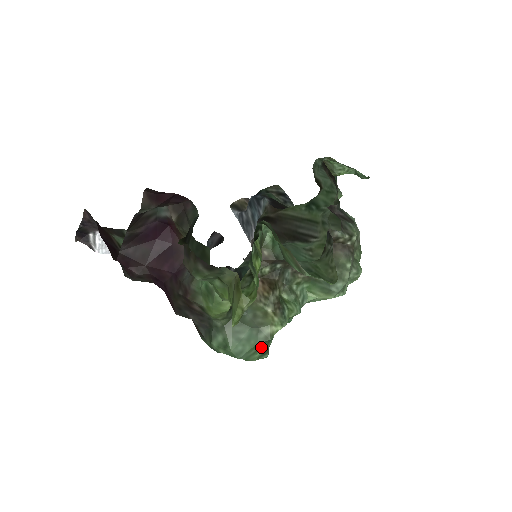
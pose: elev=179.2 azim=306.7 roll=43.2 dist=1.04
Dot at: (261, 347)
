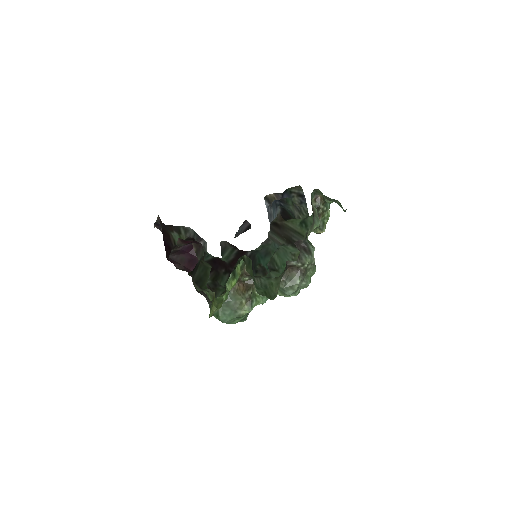
Dot at: (238, 319)
